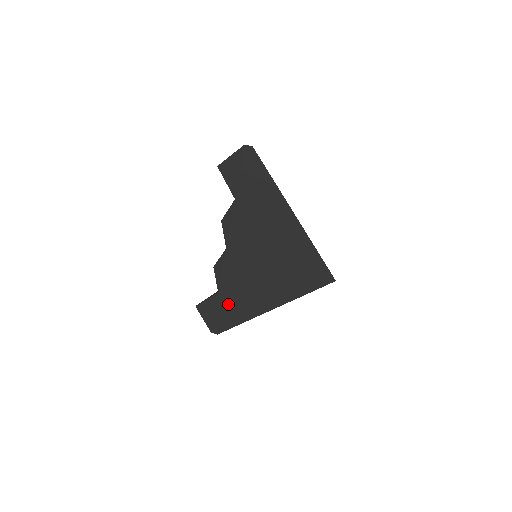
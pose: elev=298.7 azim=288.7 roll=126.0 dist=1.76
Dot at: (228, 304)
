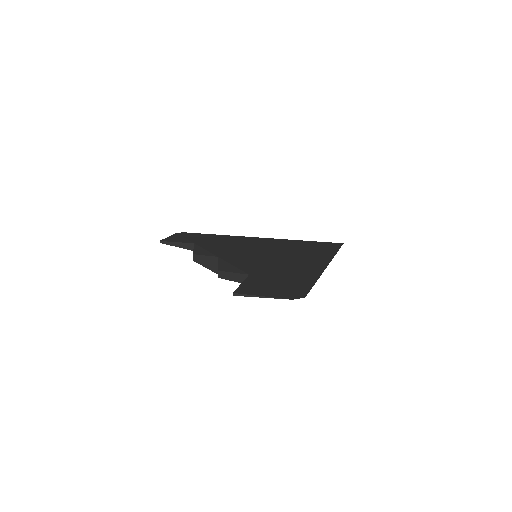
Dot at: (275, 276)
